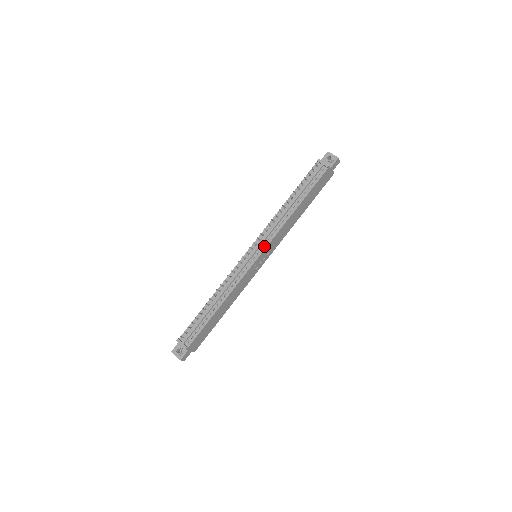
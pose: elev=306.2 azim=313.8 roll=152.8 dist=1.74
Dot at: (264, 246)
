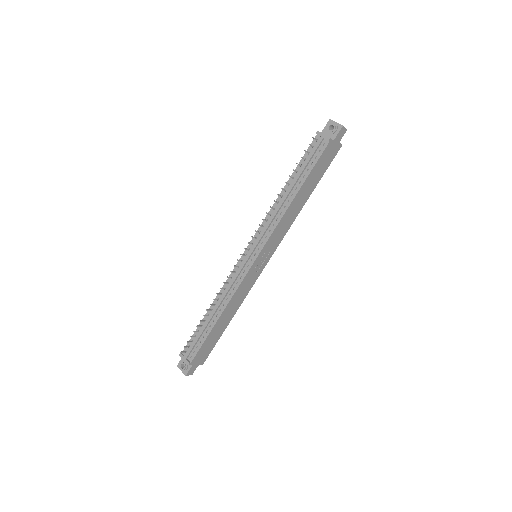
Dot at: (261, 245)
